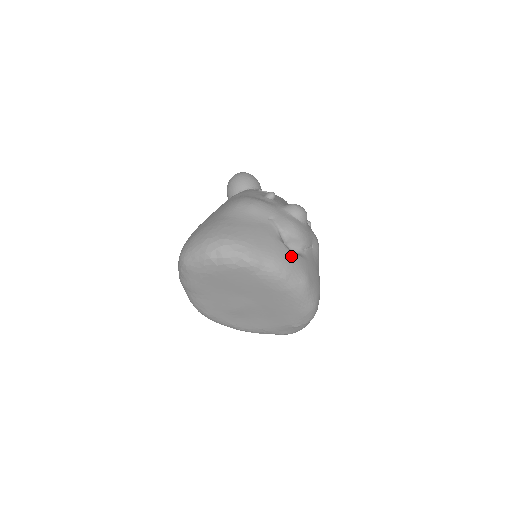
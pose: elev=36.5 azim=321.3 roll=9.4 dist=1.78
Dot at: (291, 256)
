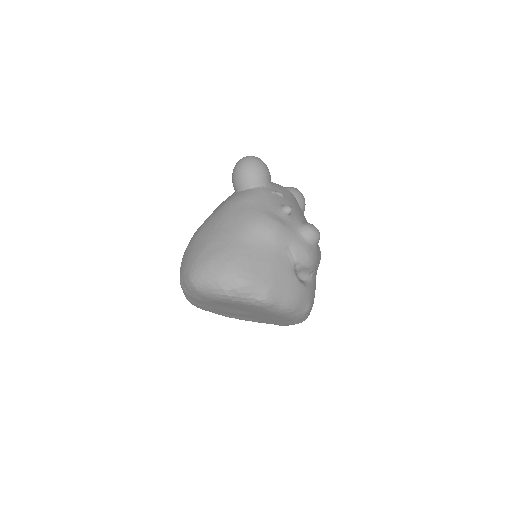
Dot at: (302, 290)
